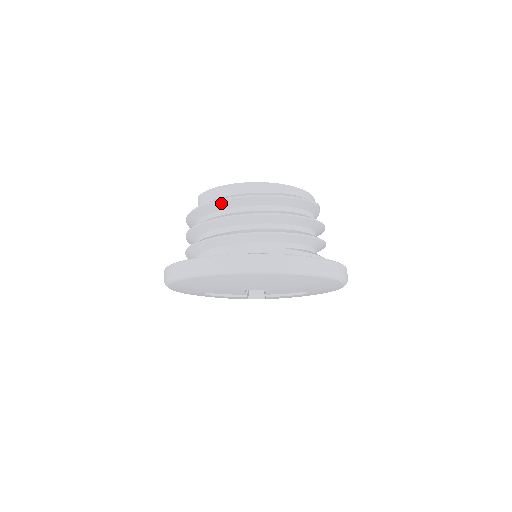
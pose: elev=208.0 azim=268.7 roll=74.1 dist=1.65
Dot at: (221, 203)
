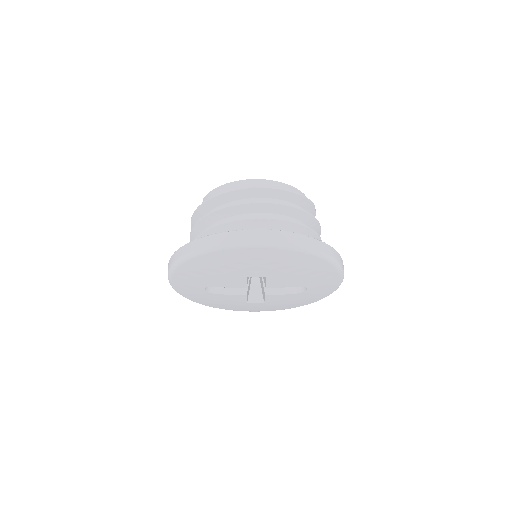
Dot at: (226, 196)
